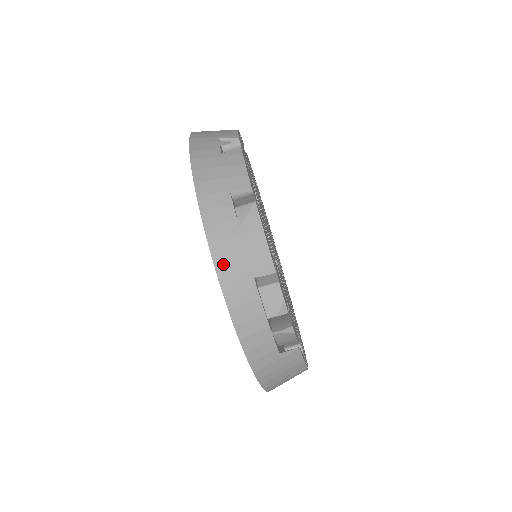
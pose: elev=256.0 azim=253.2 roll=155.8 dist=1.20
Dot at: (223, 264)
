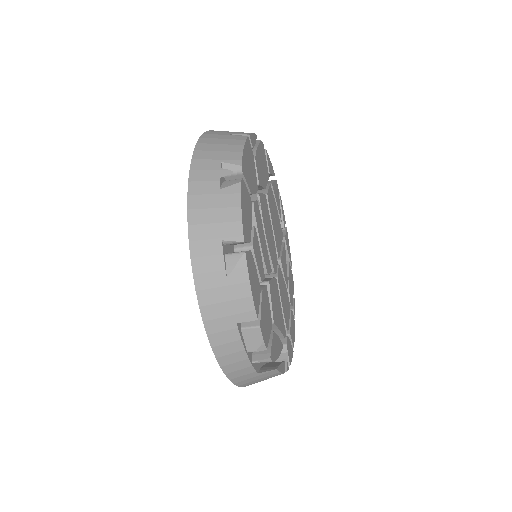
Dot at: (208, 310)
